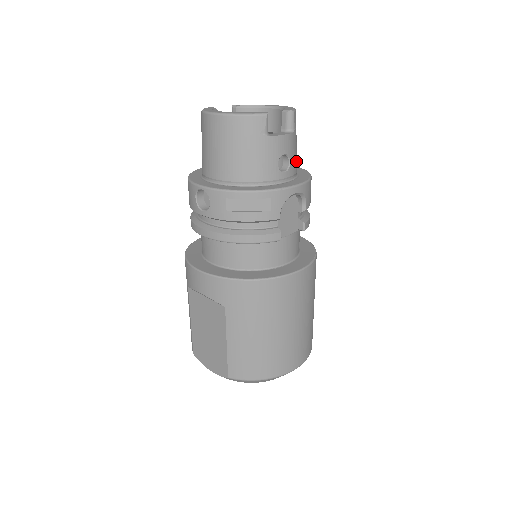
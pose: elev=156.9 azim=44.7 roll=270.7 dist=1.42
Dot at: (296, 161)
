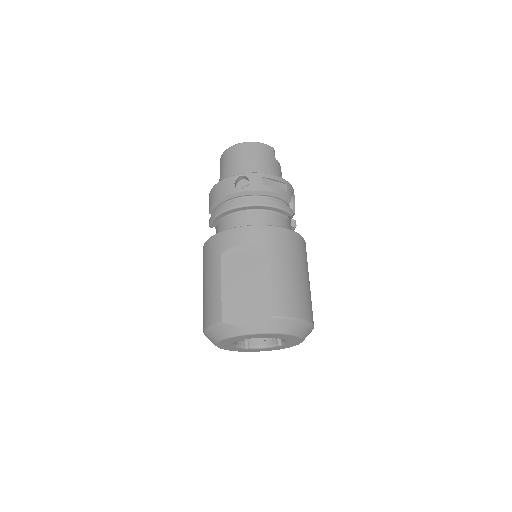
Dot at: occluded
